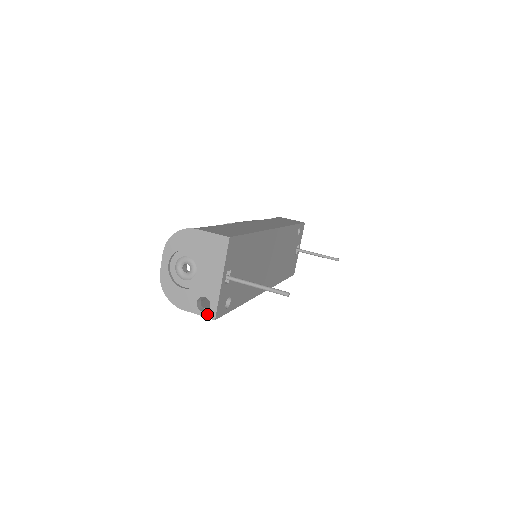
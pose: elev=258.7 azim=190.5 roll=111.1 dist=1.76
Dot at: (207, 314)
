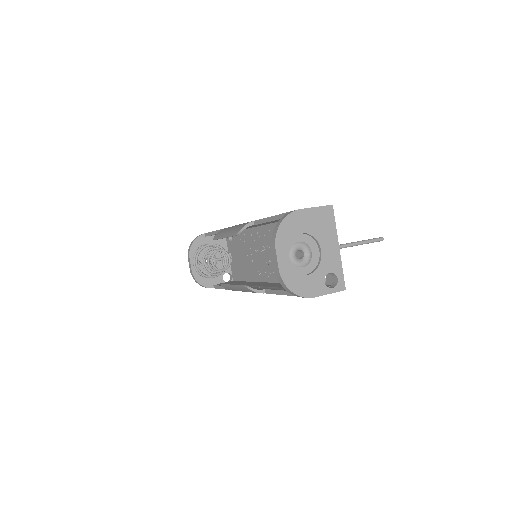
Dot at: (337, 288)
